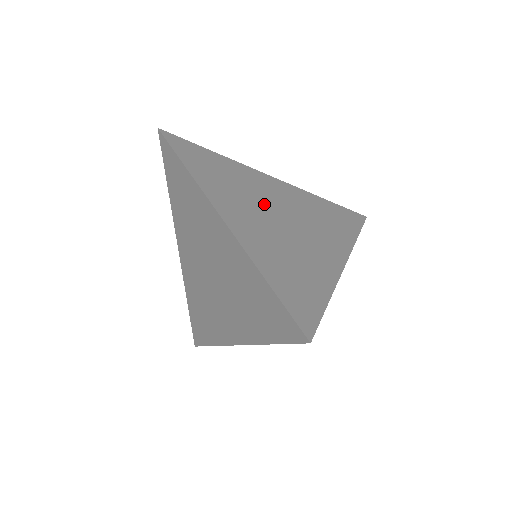
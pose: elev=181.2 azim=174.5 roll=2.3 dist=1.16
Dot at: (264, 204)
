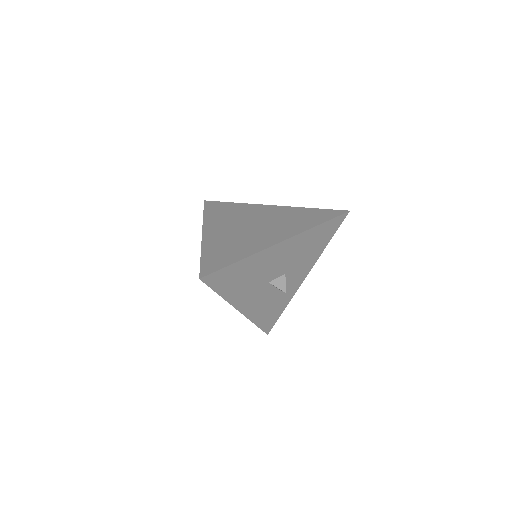
Dot at: (244, 221)
